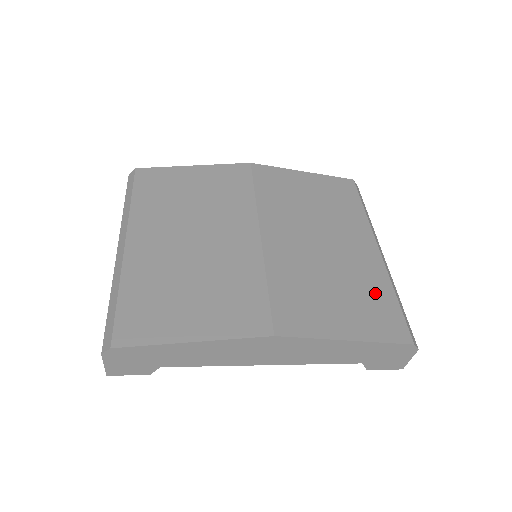
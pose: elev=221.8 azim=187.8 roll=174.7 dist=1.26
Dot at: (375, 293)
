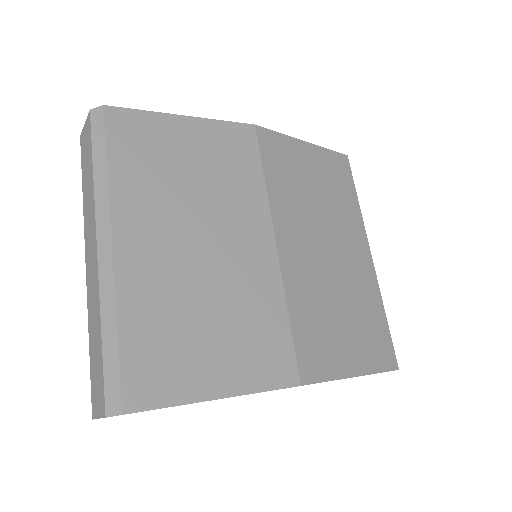
Dot at: (371, 313)
